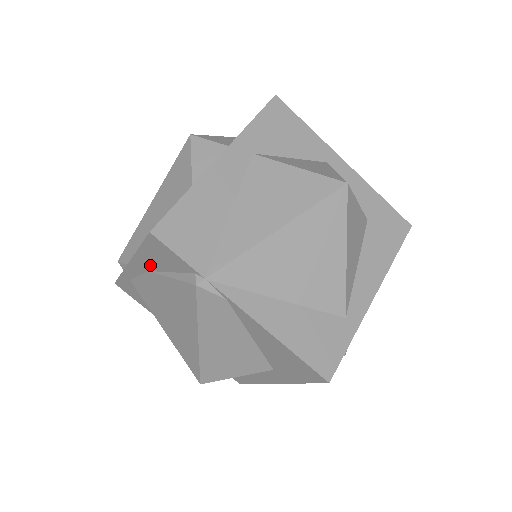
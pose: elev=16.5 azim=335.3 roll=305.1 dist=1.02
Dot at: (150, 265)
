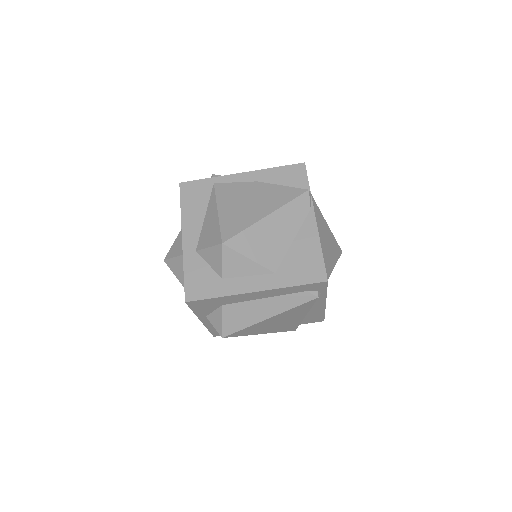
Dot at: (266, 178)
